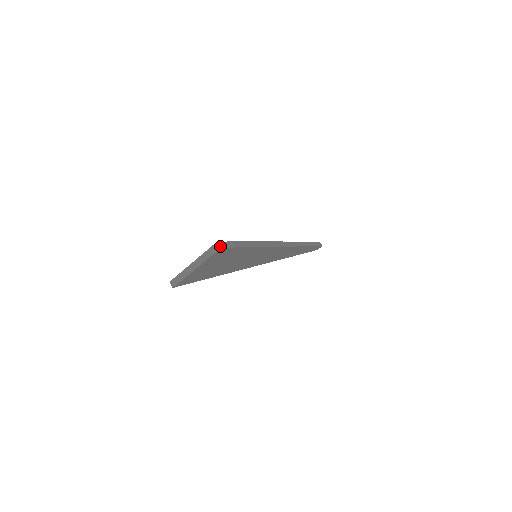
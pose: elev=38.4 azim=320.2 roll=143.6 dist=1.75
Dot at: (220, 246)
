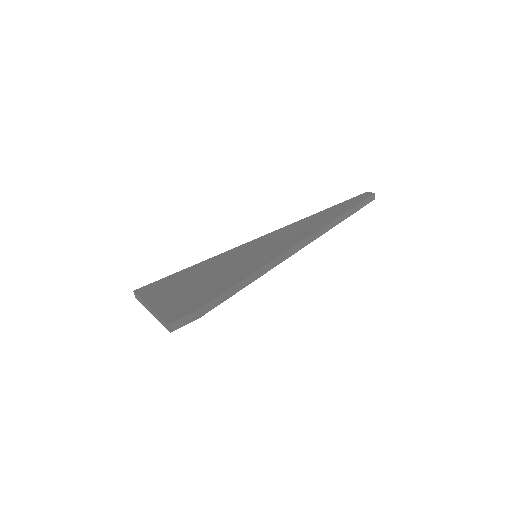
Dot at: (175, 325)
